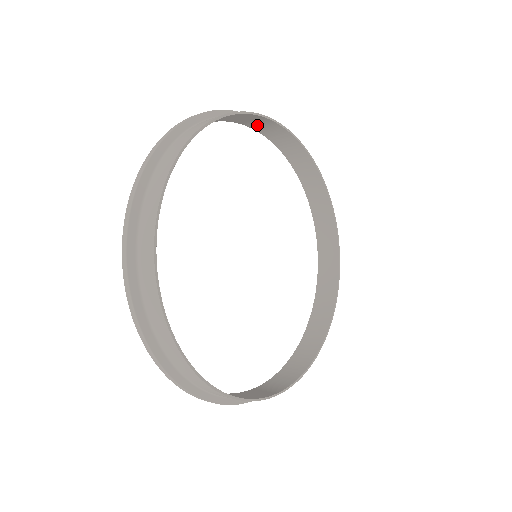
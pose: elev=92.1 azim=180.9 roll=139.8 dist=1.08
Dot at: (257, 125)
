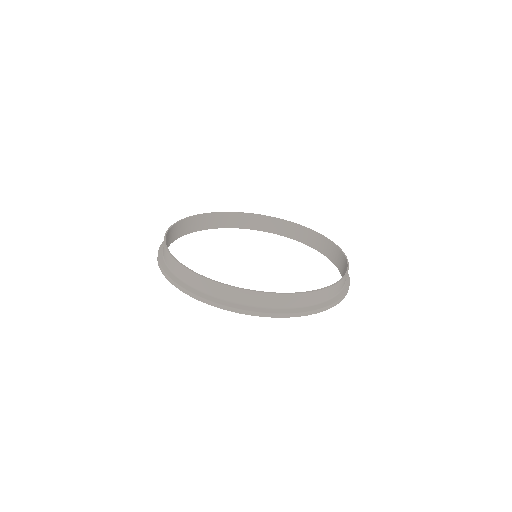
Dot at: (223, 223)
